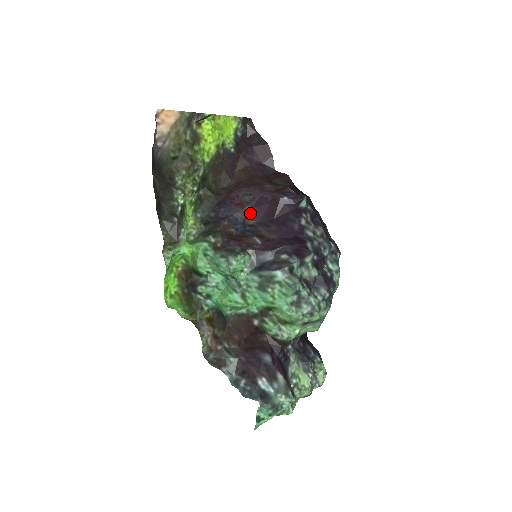
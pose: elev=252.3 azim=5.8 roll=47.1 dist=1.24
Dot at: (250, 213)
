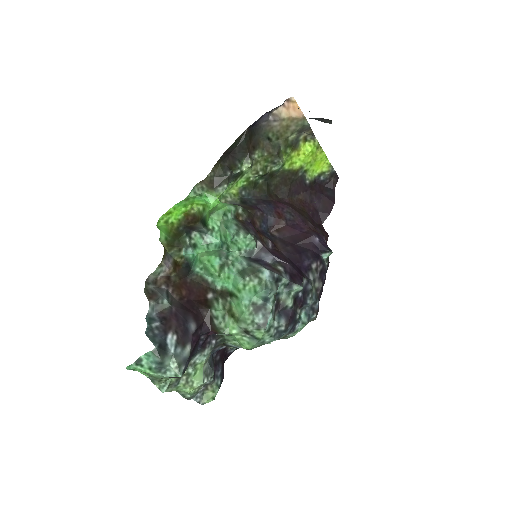
Dot at: (281, 227)
